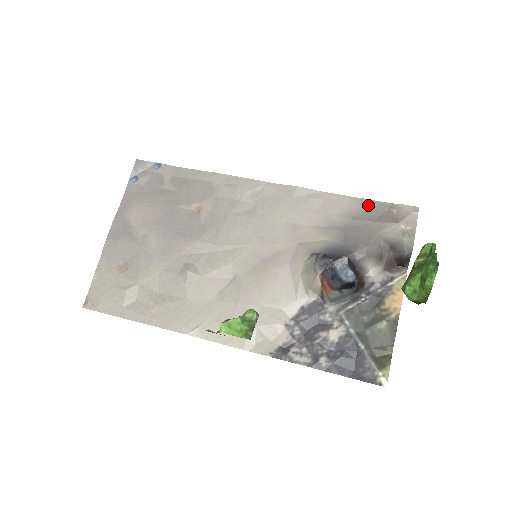
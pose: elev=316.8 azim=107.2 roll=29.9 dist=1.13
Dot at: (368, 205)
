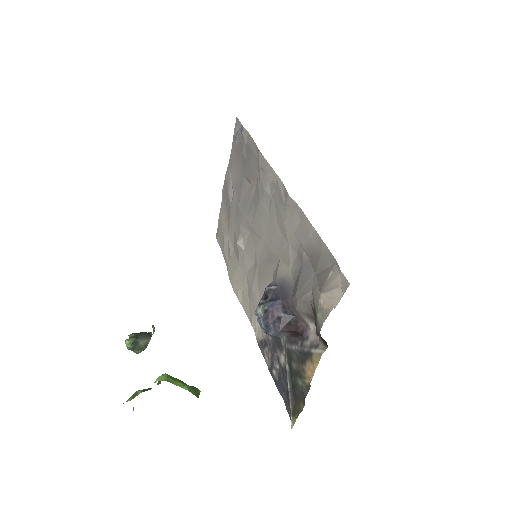
Dot at: (321, 250)
